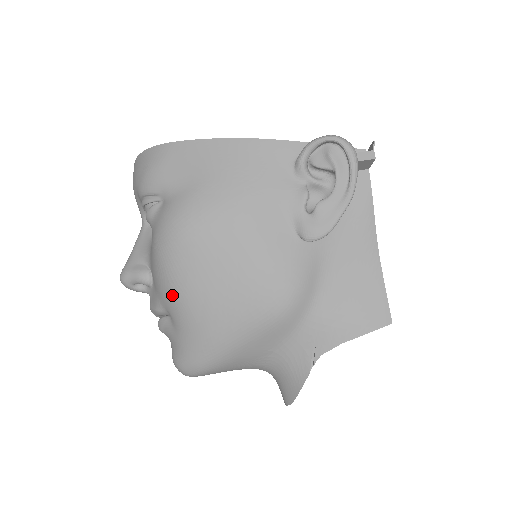
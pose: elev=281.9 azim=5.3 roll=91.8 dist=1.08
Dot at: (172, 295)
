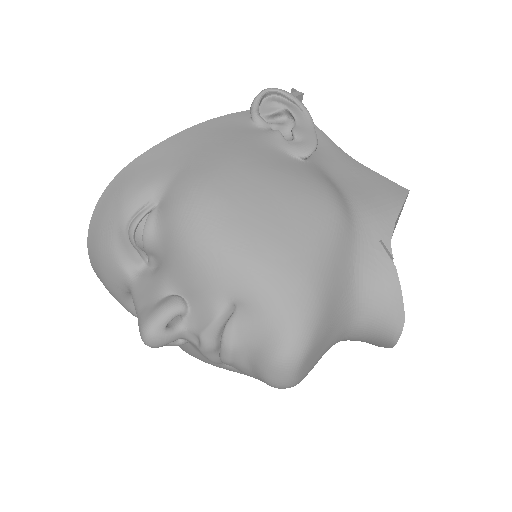
Dot at: (231, 264)
